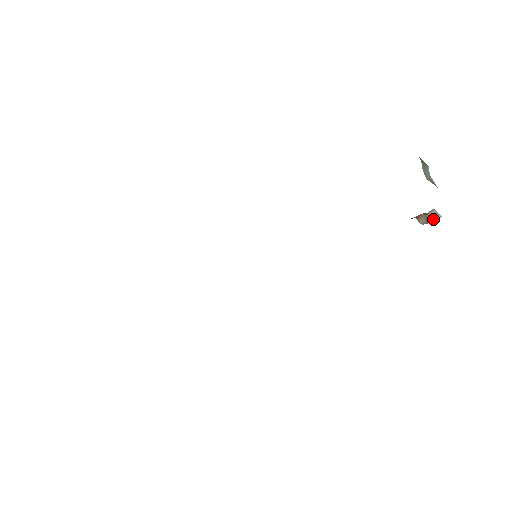
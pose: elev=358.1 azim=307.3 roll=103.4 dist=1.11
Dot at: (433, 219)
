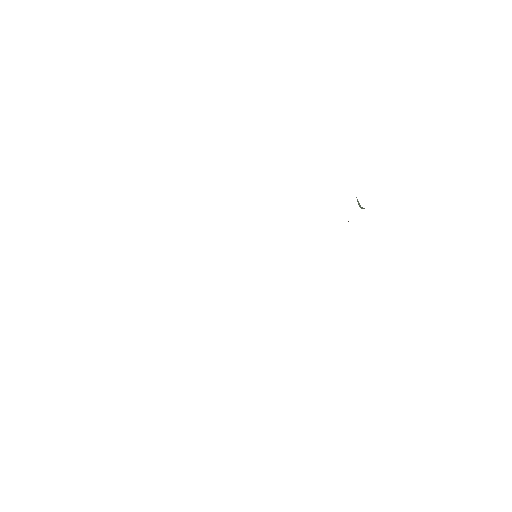
Dot at: occluded
